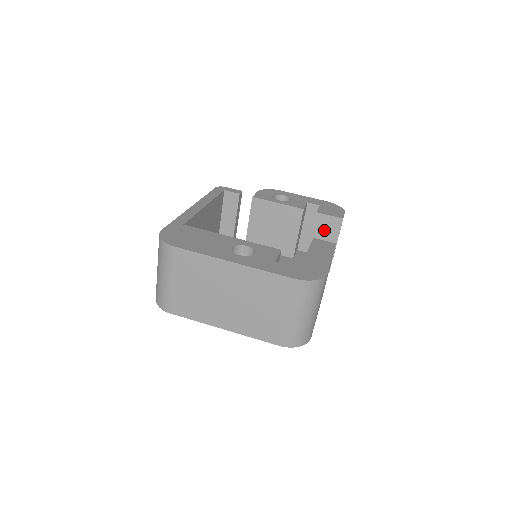
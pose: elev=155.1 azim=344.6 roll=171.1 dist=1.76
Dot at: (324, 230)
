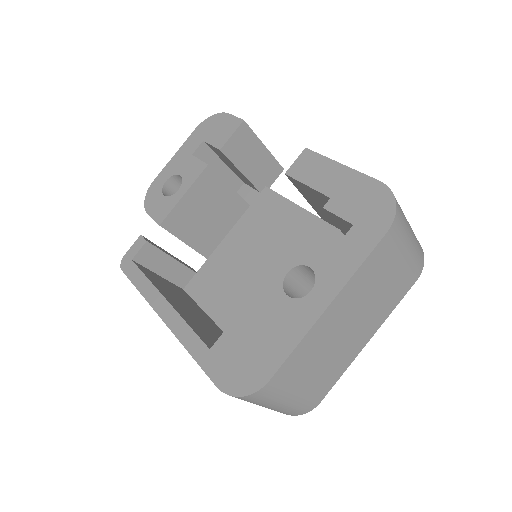
Dot at: (243, 152)
